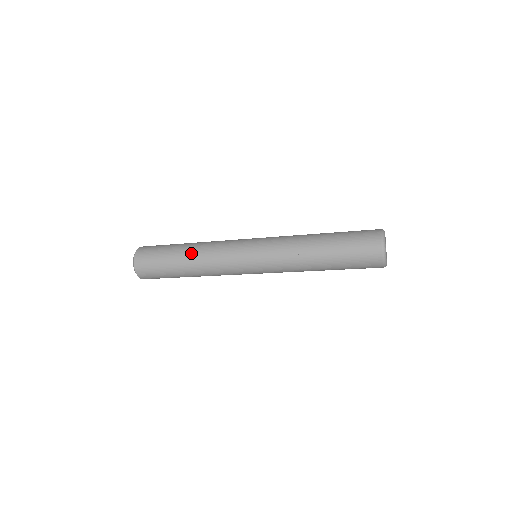
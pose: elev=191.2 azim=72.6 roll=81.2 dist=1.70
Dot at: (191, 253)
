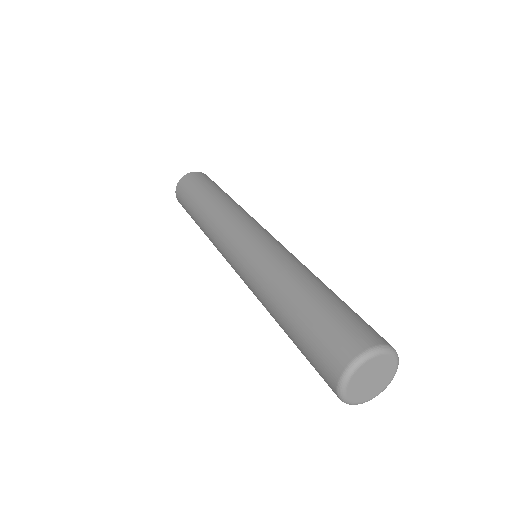
Dot at: (200, 222)
